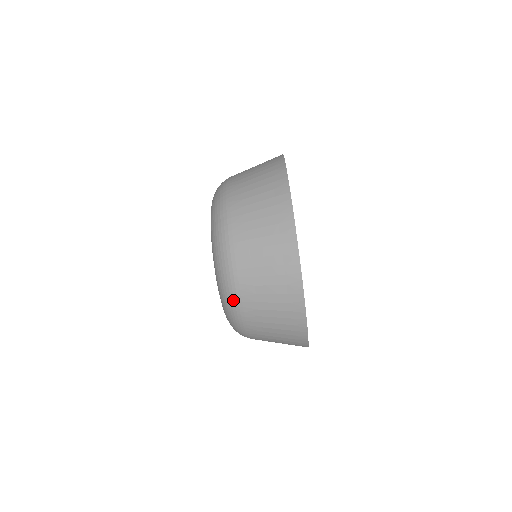
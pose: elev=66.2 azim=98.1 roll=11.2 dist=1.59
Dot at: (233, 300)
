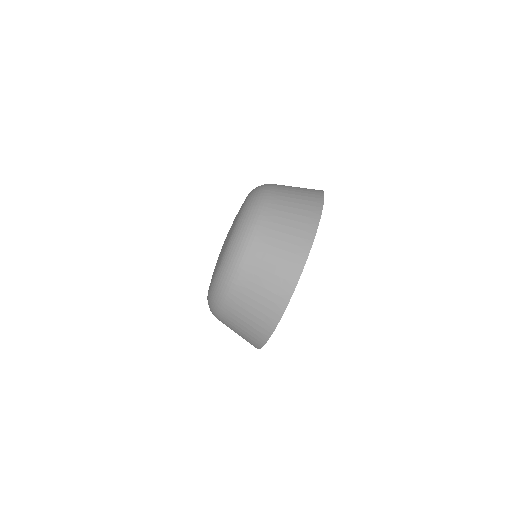
Dot at: (219, 302)
